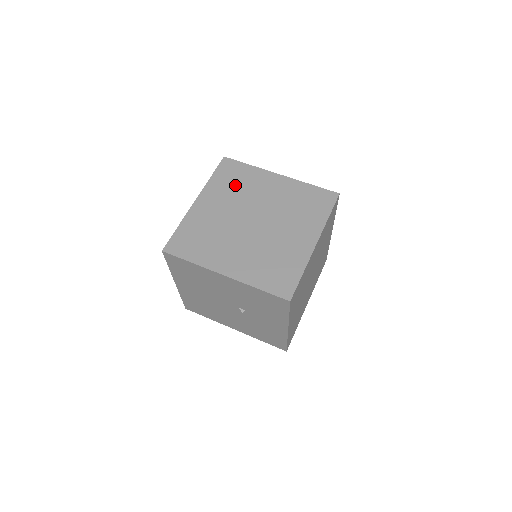
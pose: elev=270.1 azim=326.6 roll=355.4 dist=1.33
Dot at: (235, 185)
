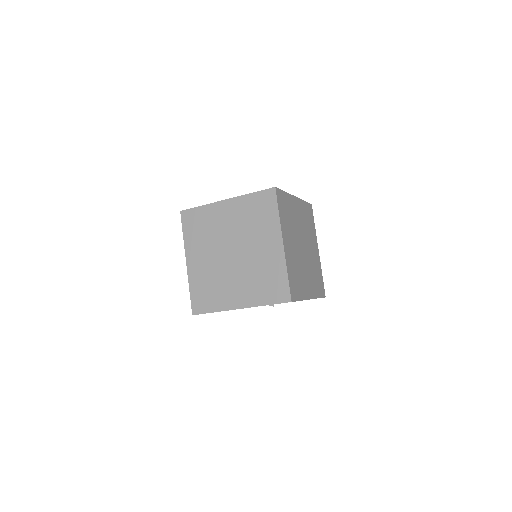
Dot at: (202, 231)
